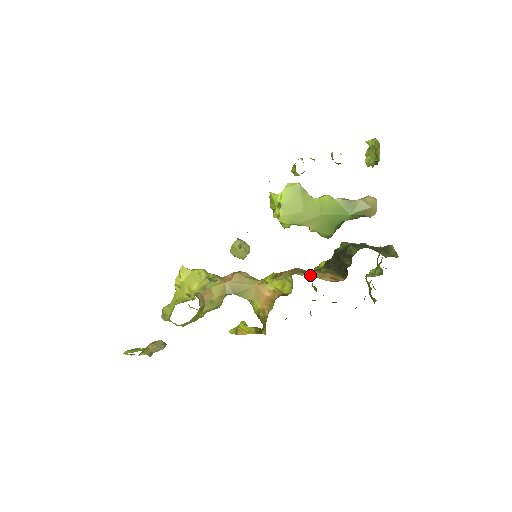
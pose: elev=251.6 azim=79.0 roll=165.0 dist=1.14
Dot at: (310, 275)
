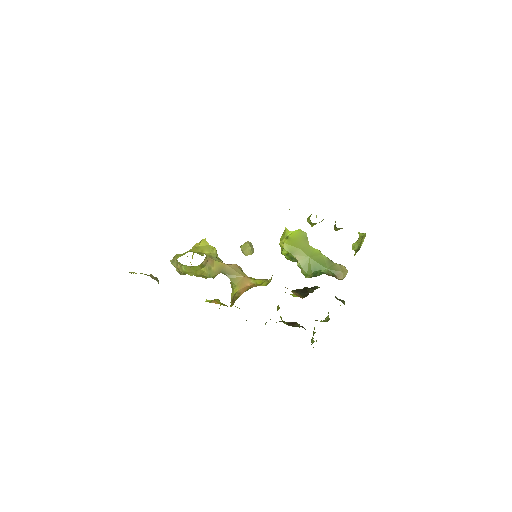
Dot at: occluded
